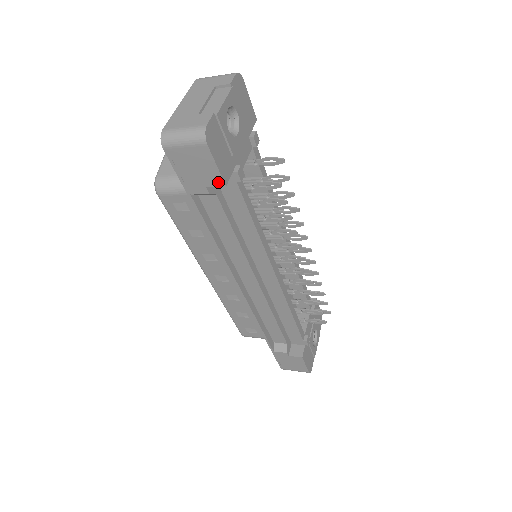
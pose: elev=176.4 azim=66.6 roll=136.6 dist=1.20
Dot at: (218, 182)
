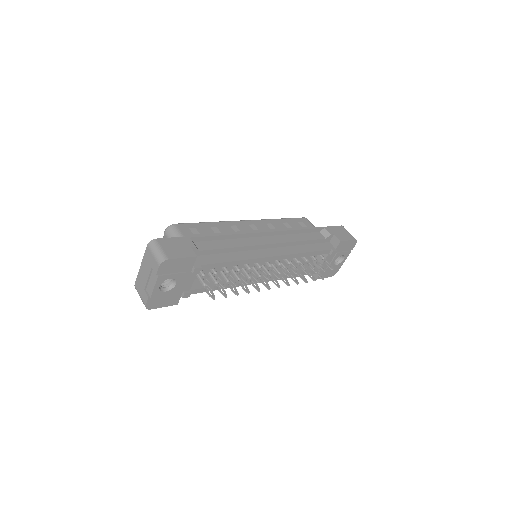
Dot at: occluded
